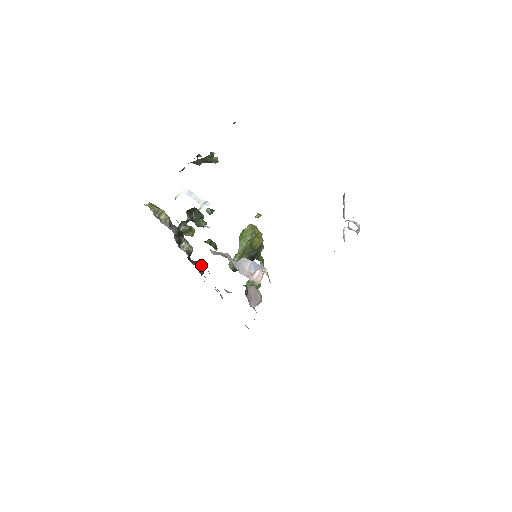
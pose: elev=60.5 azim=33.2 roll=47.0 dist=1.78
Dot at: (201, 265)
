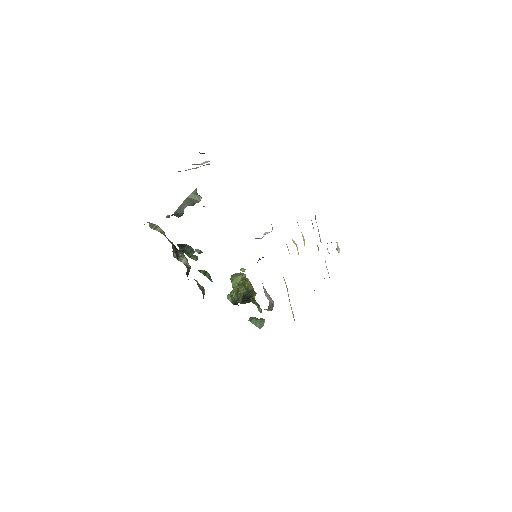
Dot at: (200, 285)
